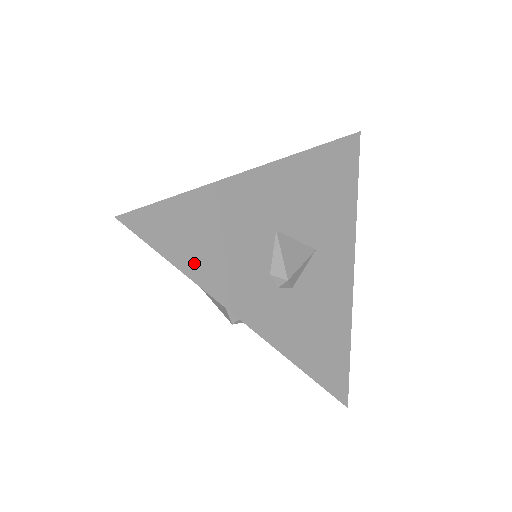
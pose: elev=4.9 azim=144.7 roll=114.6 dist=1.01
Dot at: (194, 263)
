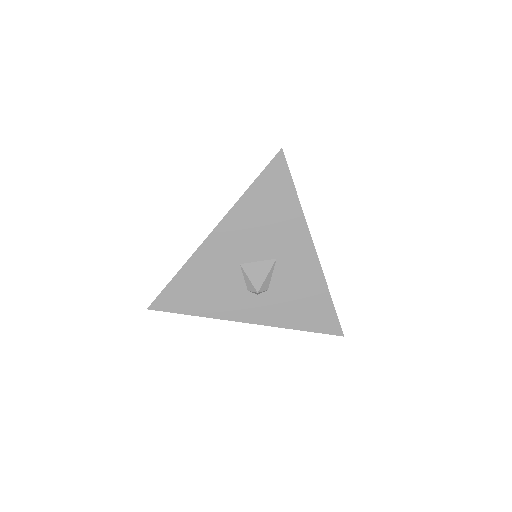
Dot at: (197, 308)
